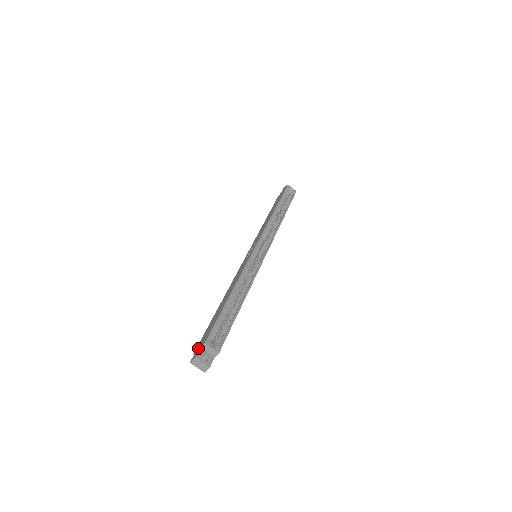
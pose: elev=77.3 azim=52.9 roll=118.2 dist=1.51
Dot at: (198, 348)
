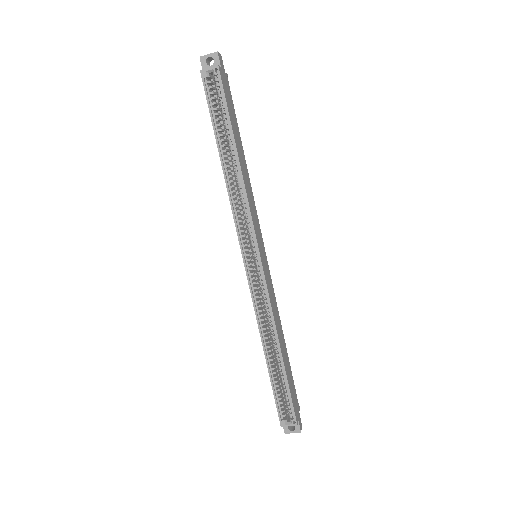
Dot at: occluded
